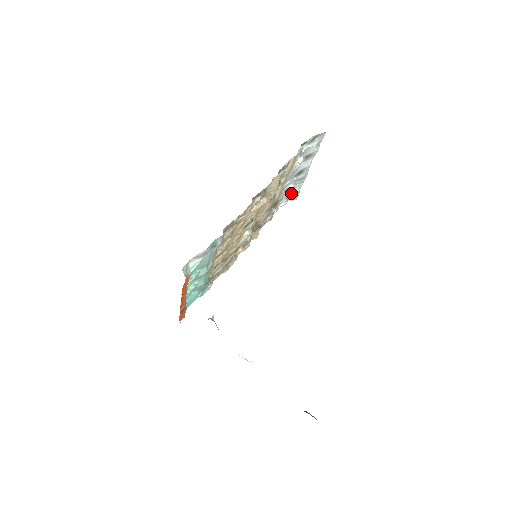
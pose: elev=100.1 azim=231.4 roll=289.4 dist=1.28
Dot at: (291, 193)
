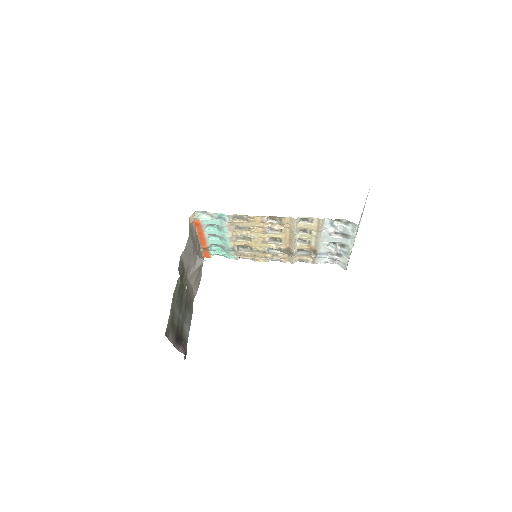
Dot at: (339, 259)
